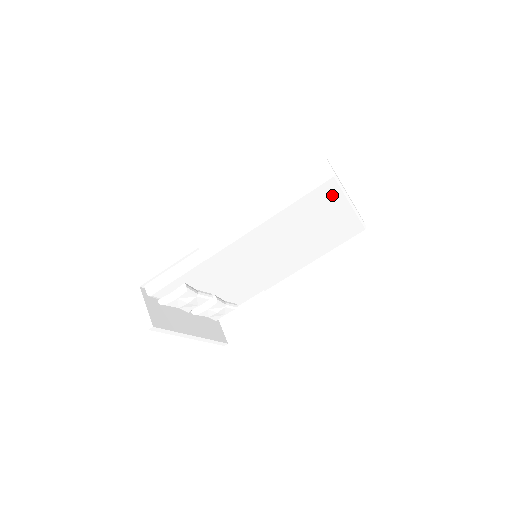
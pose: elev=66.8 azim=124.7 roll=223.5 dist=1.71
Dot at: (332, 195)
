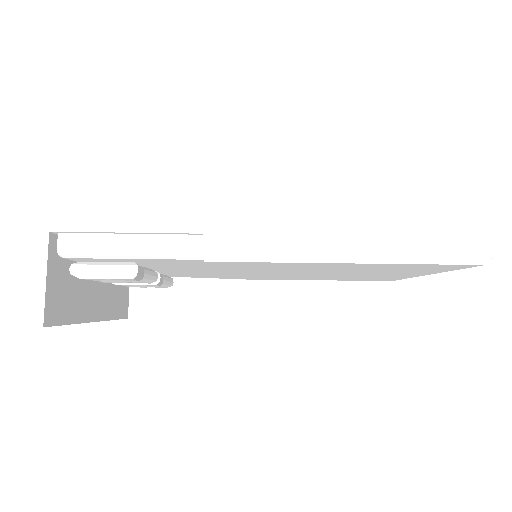
Dot at: occluded
